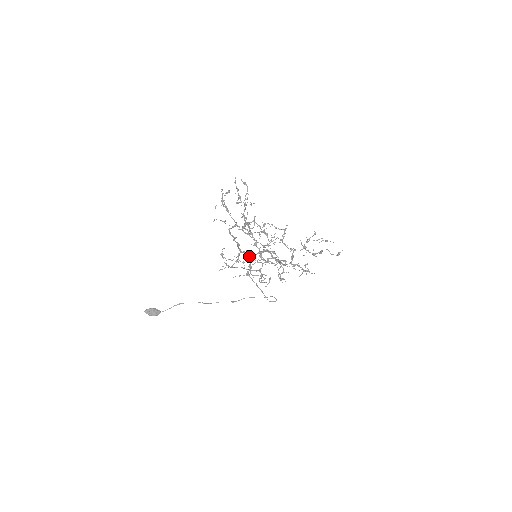
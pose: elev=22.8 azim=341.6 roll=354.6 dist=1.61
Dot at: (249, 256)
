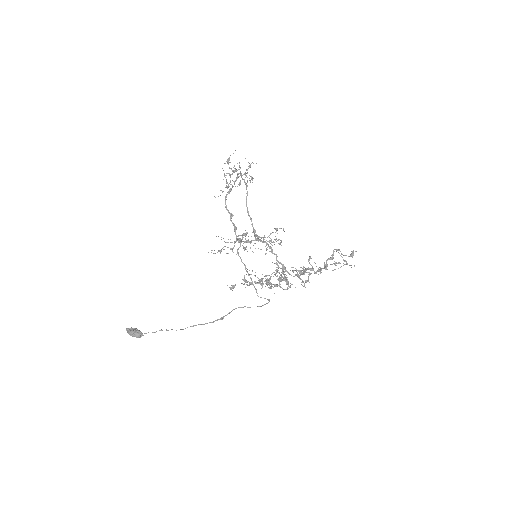
Dot at: occluded
